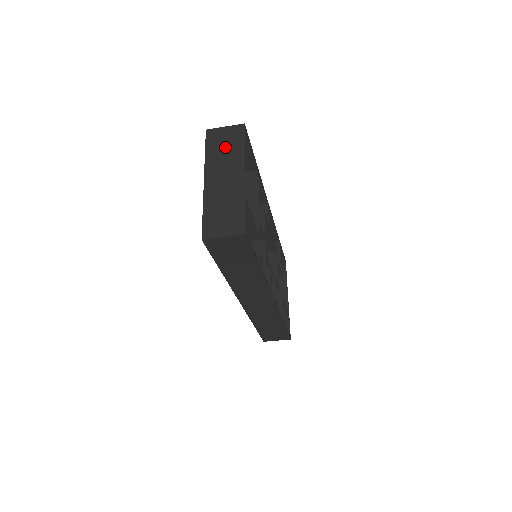
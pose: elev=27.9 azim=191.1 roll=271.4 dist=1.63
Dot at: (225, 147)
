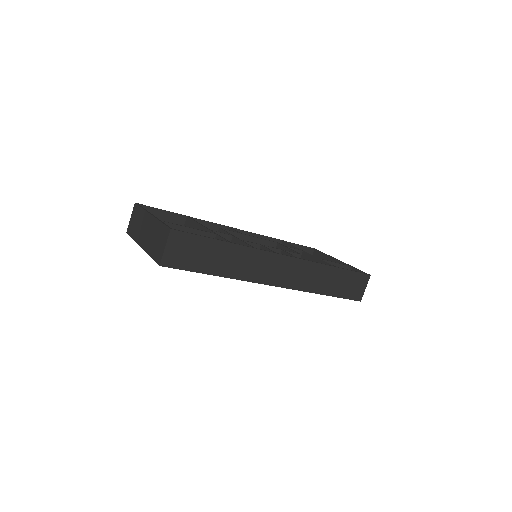
Dot at: (136, 223)
